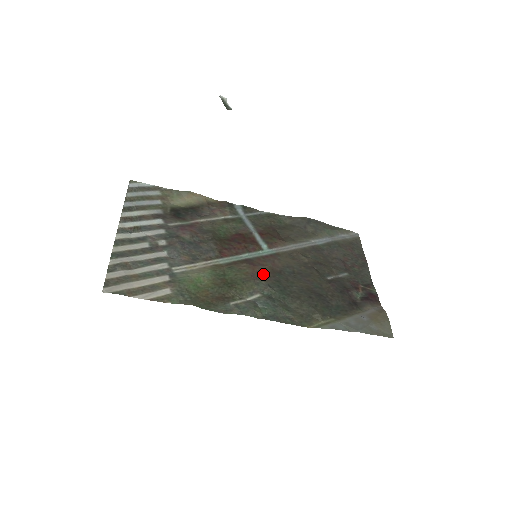
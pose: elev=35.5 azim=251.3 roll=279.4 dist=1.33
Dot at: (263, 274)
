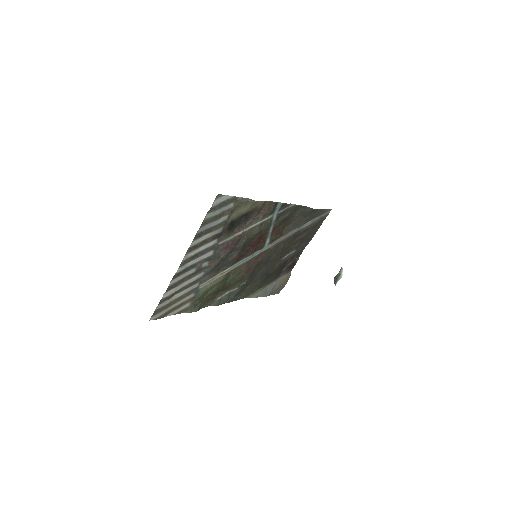
Dot at: (249, 273)
